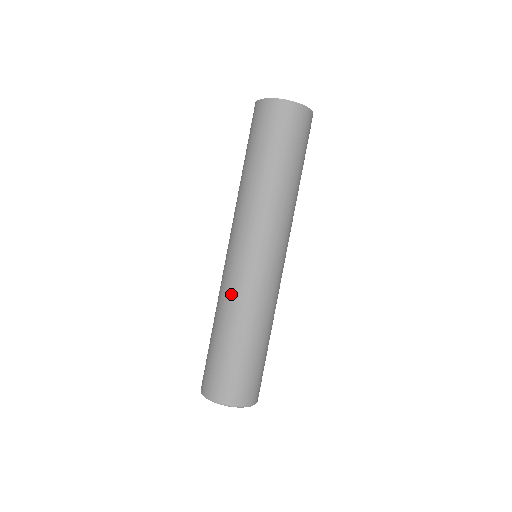
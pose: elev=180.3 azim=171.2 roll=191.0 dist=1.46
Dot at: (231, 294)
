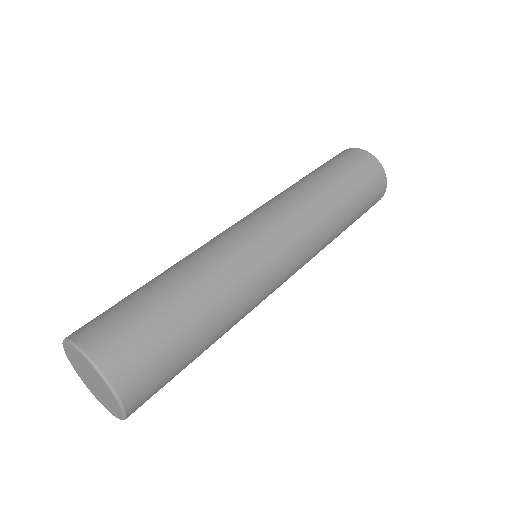
Dot at: (222, 256)
